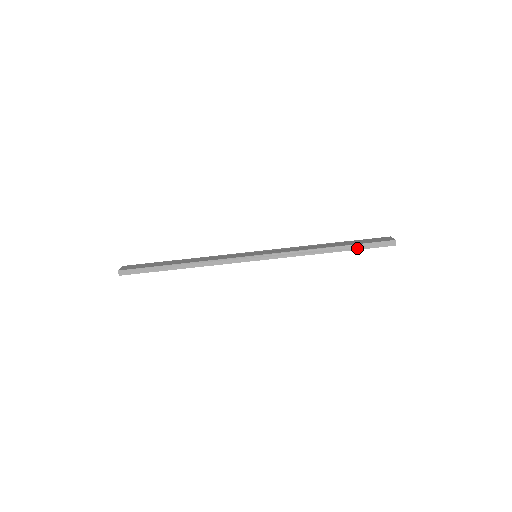
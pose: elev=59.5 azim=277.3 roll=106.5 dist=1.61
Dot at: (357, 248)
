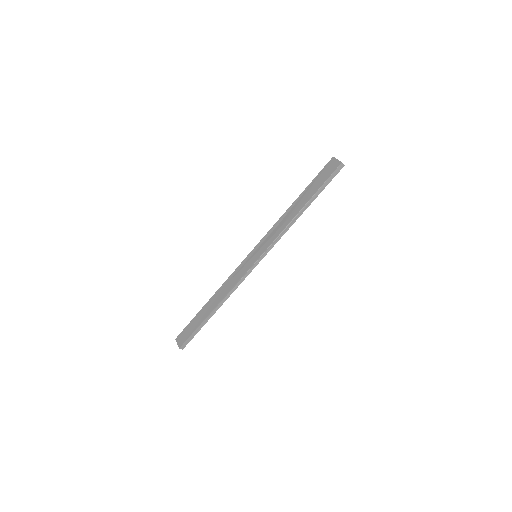
Dot at: (320, 192)
